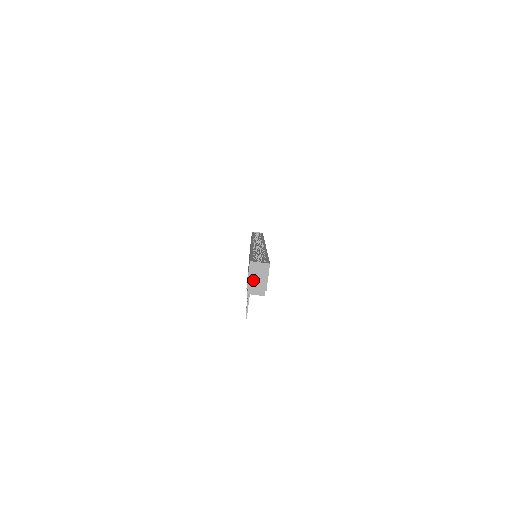
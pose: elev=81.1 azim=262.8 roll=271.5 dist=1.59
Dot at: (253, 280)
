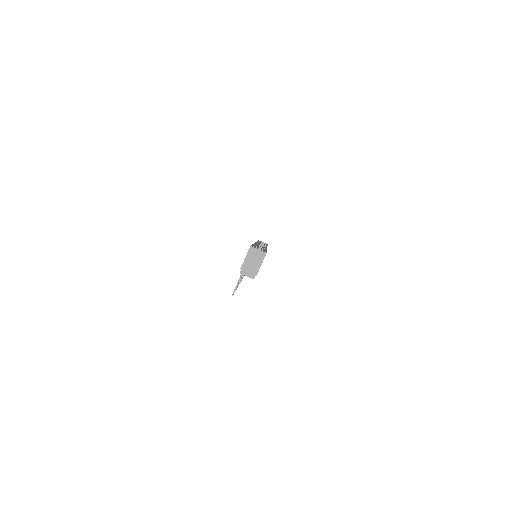
Dot at: (248, 263)
